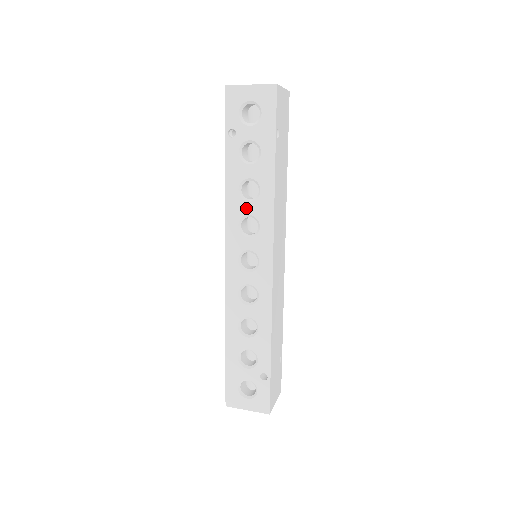
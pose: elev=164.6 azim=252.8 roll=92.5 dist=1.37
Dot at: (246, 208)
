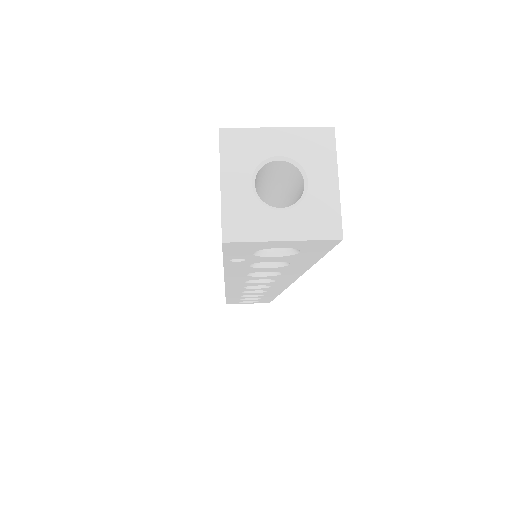
Dot at: (258, 278)
